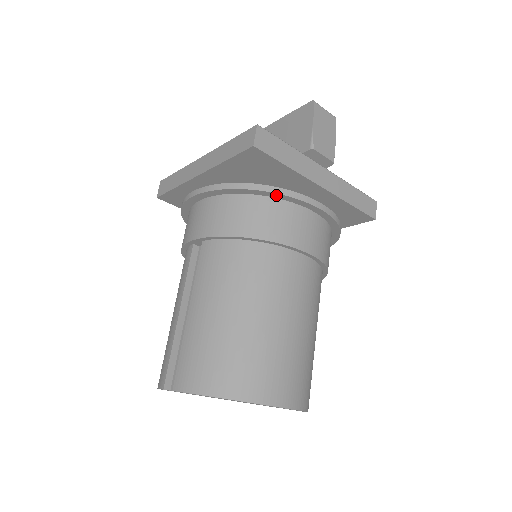
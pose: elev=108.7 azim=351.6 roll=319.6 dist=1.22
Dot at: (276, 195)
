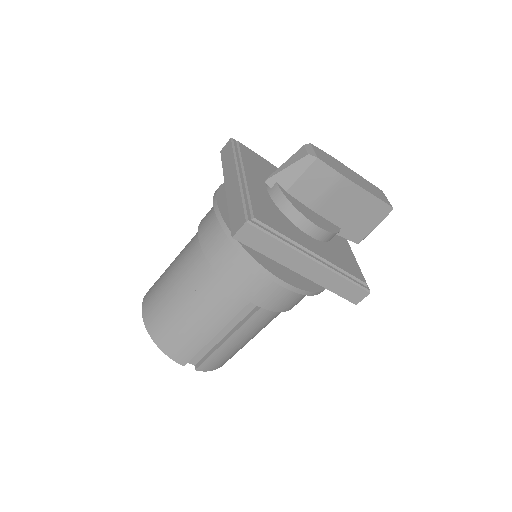
Dot at: occluded
